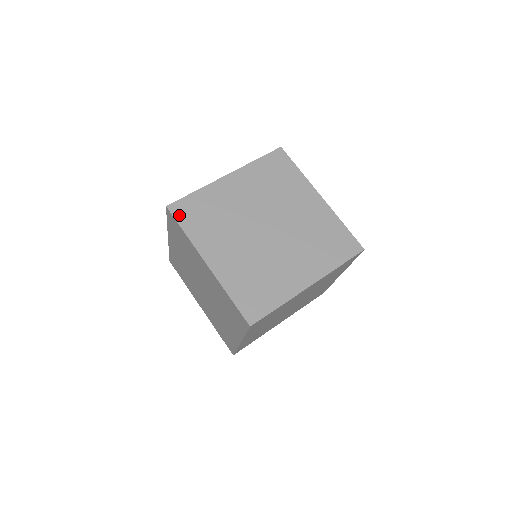
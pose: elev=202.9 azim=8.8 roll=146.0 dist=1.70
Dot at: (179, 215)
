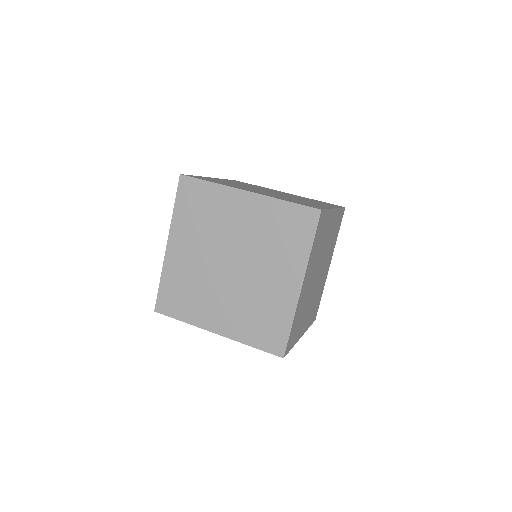
Dot at: (182, 190)
